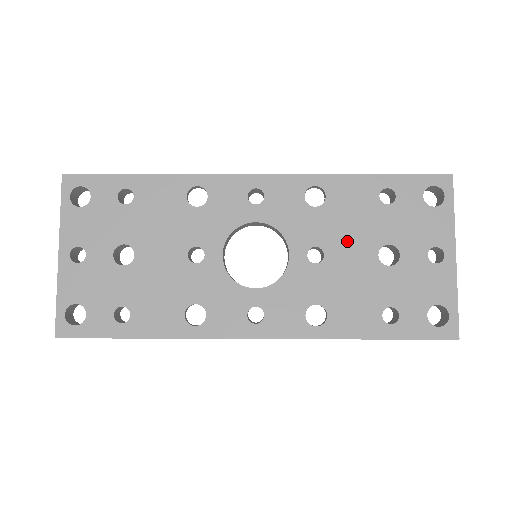
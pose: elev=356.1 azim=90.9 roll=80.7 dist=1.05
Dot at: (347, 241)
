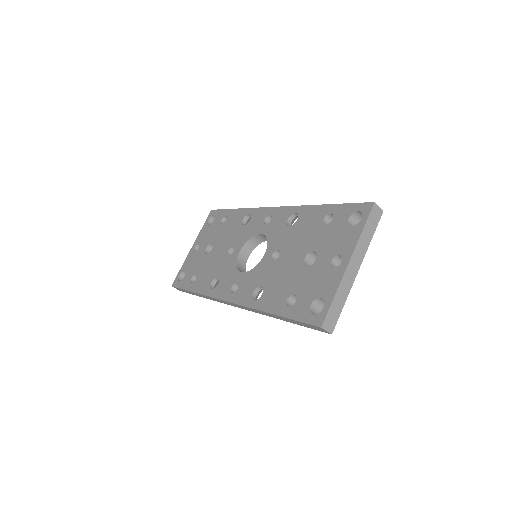
Dot at: (294, 248)
